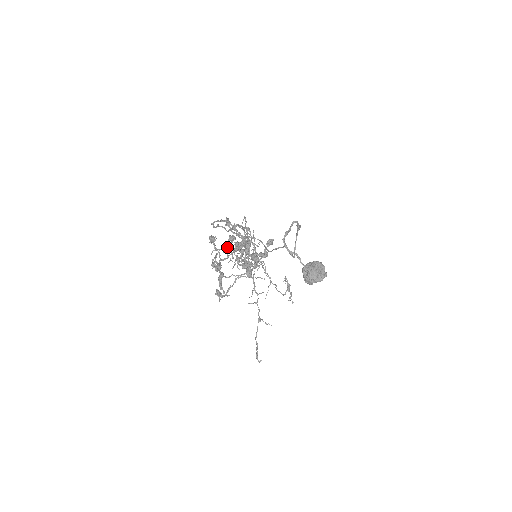
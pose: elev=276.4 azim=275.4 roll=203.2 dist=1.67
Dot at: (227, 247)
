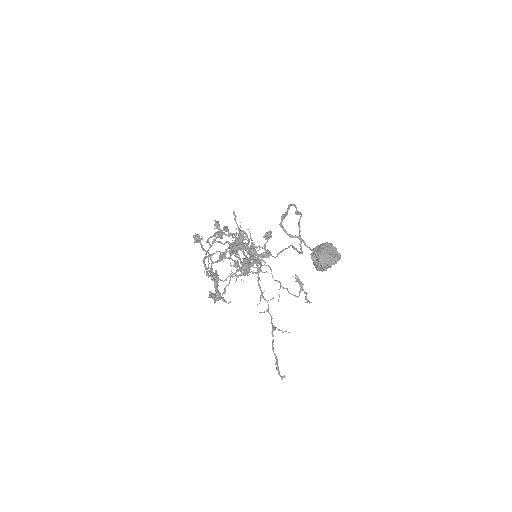
Dot at: (222, 254)
